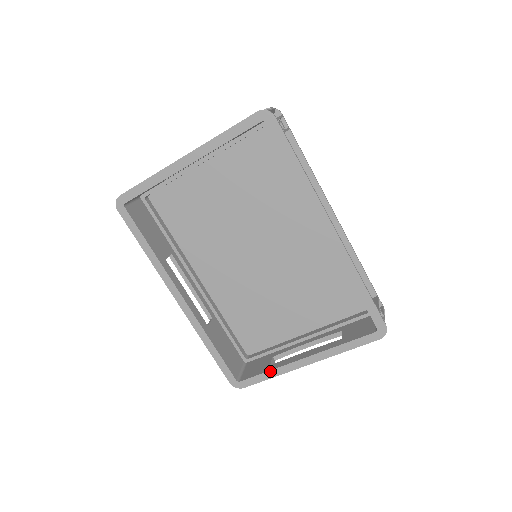
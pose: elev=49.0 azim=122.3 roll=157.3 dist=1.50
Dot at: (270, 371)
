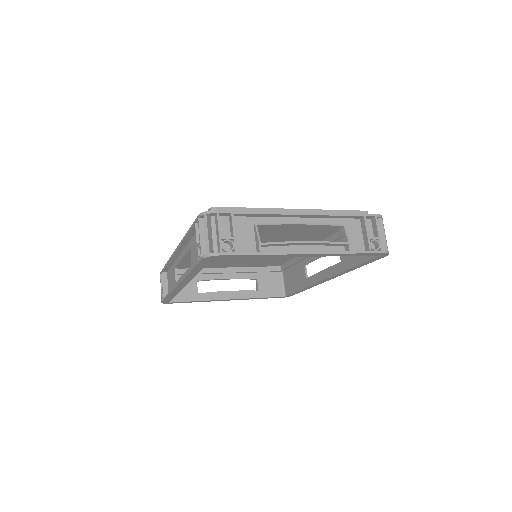
Dot at: (200, 301)
